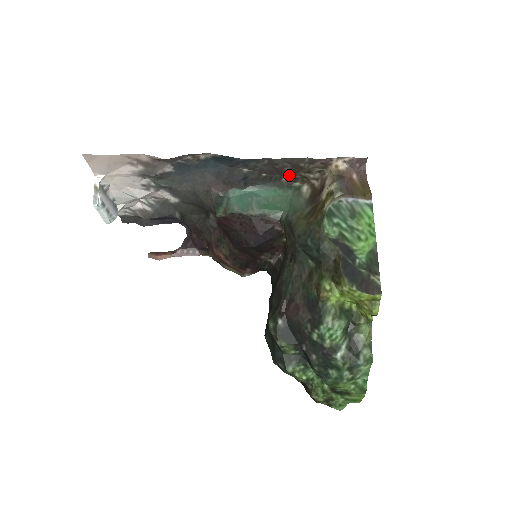
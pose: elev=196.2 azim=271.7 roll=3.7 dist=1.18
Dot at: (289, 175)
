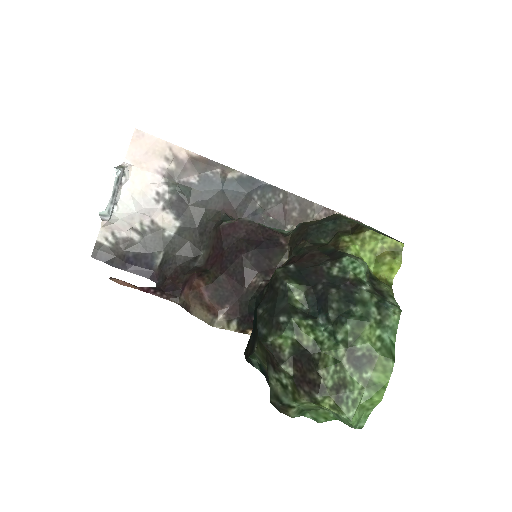
Dot at: (292, 226)
